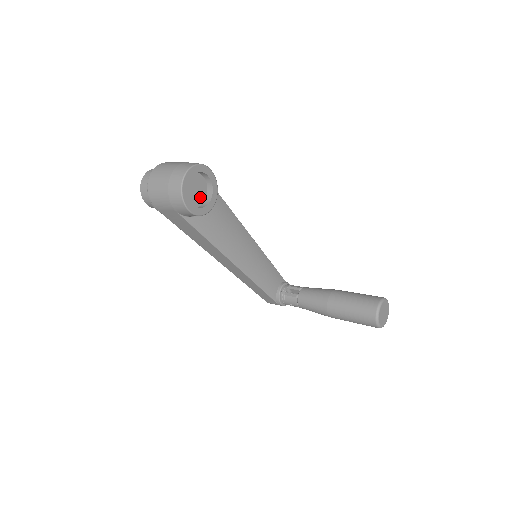
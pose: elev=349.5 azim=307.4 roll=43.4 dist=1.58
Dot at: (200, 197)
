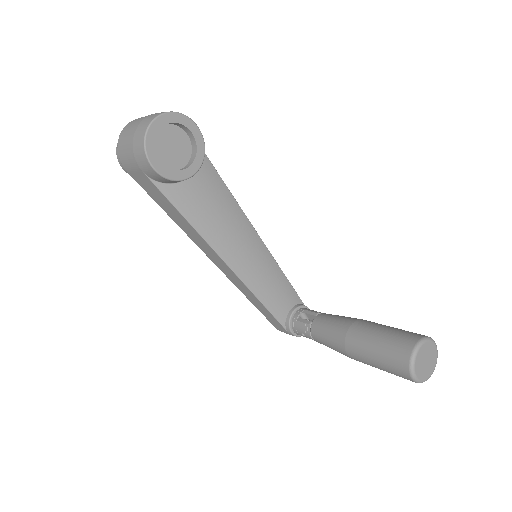
Dot at: (179, 159)
